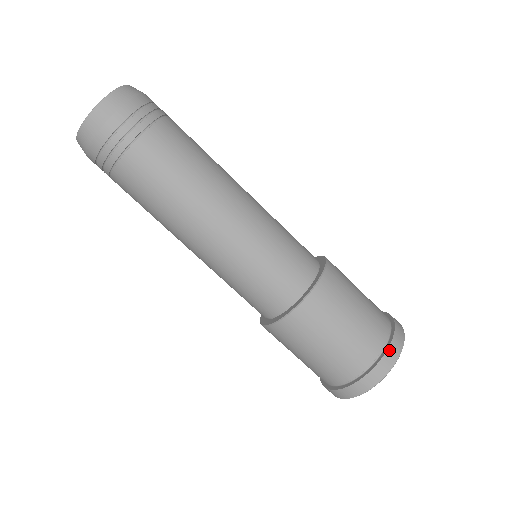
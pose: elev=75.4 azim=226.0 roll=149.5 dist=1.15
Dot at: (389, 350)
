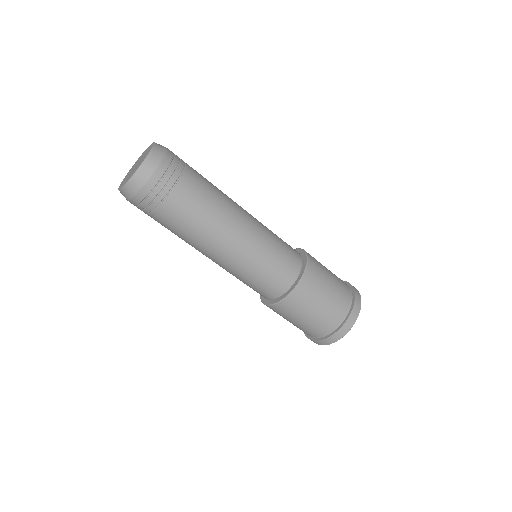
Dot at: (343, 326)
